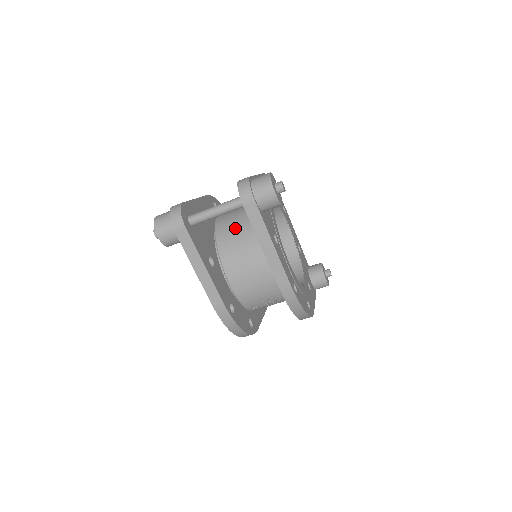
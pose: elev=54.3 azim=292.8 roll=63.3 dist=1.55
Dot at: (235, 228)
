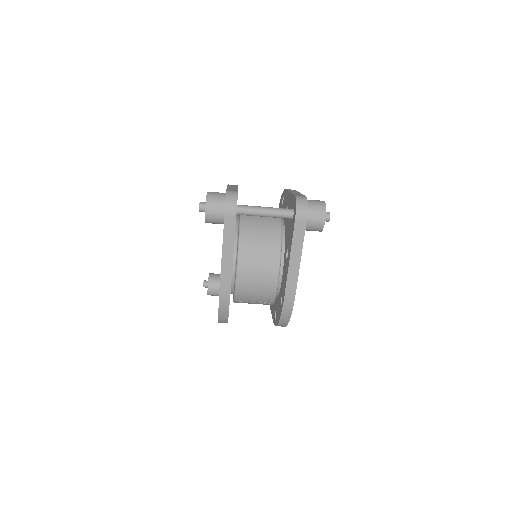
Dot at: (260, 228)
